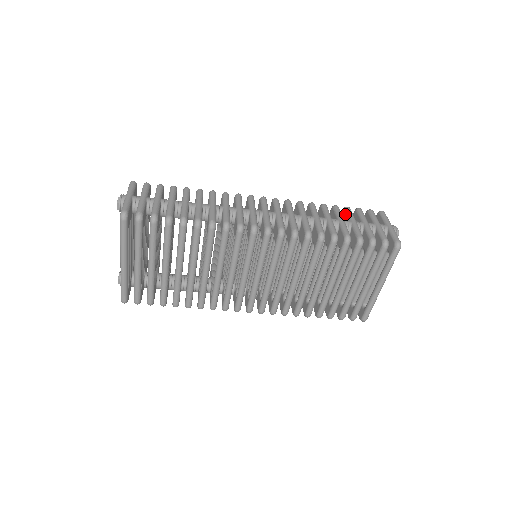
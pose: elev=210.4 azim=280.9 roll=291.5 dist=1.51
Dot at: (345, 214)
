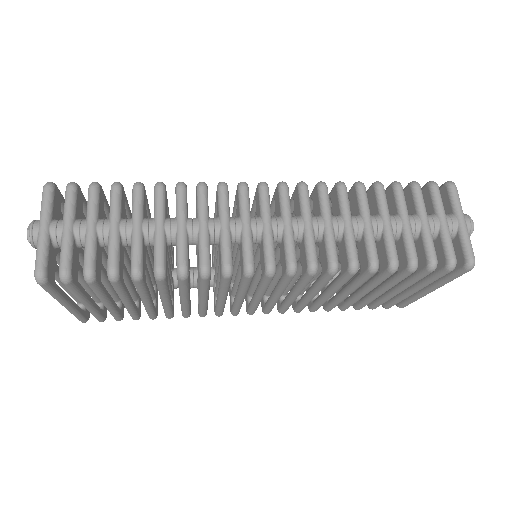
Dot at: (393, 199)
